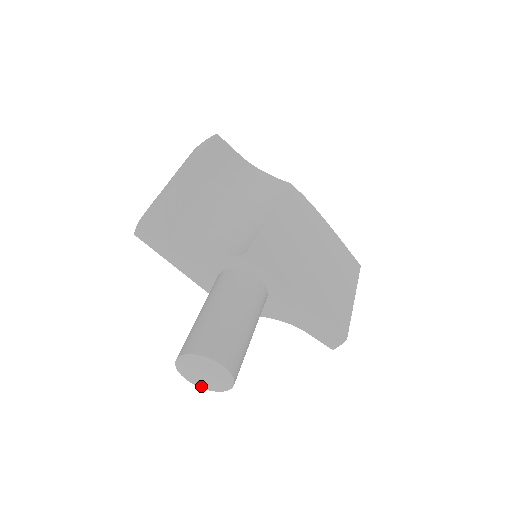
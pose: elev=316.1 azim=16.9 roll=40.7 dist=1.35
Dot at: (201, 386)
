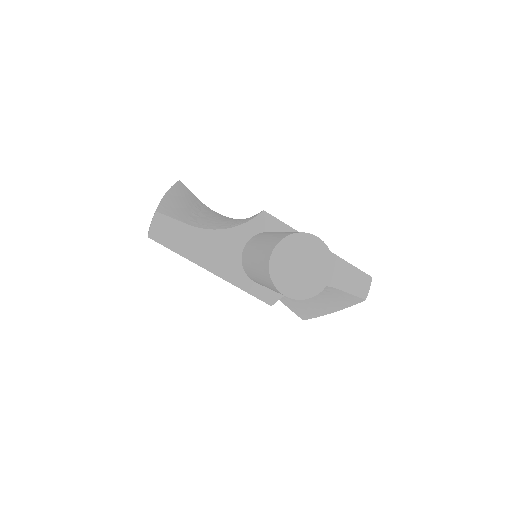
Dot at: (300, 296)
